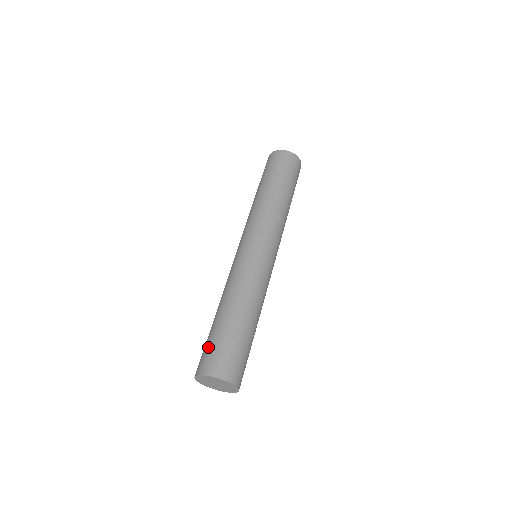
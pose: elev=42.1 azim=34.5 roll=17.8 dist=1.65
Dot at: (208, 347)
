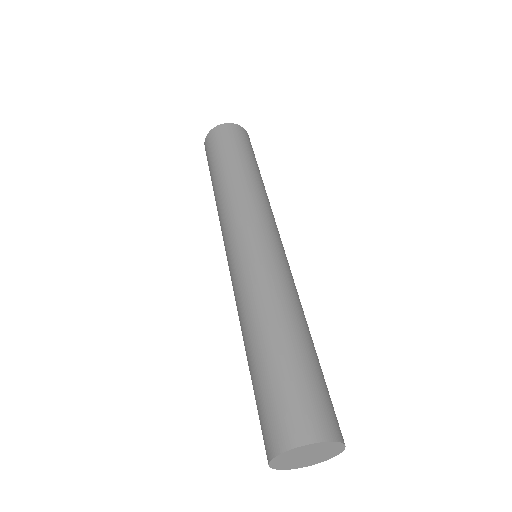
Dot at: (271, 401)
